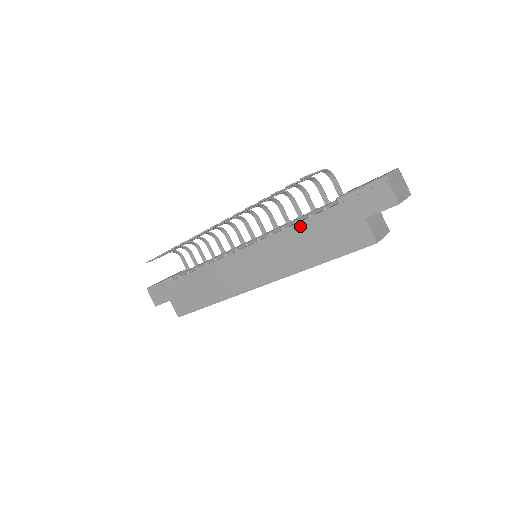
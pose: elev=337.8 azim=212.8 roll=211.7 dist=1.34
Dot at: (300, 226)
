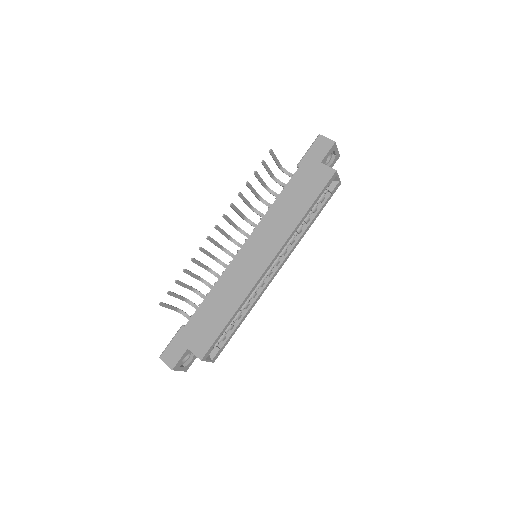
Dot at: (281, 196)
